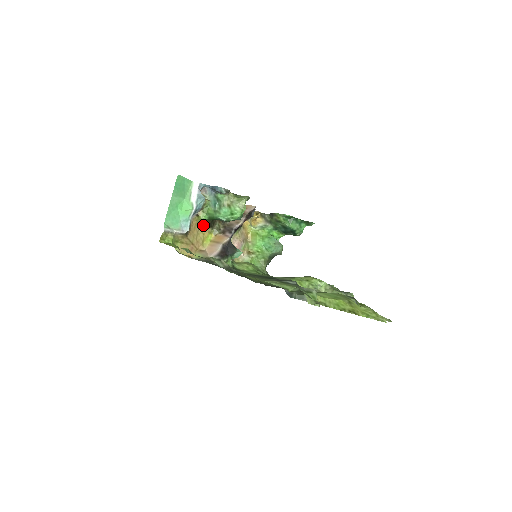
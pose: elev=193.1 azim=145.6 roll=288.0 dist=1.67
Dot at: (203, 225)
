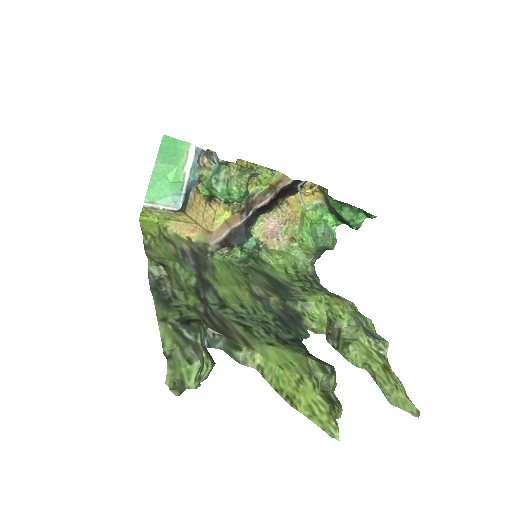
Dot at: (214, 199)
